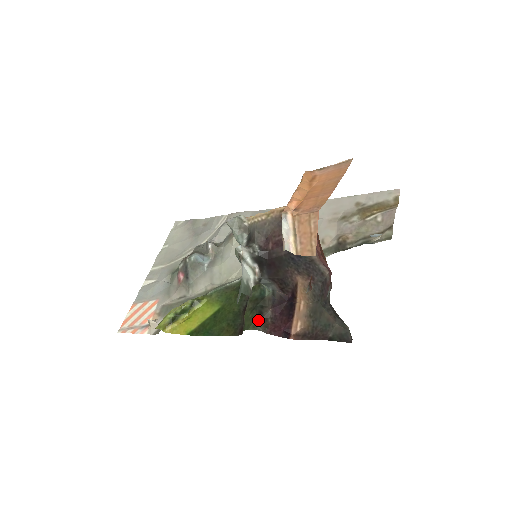
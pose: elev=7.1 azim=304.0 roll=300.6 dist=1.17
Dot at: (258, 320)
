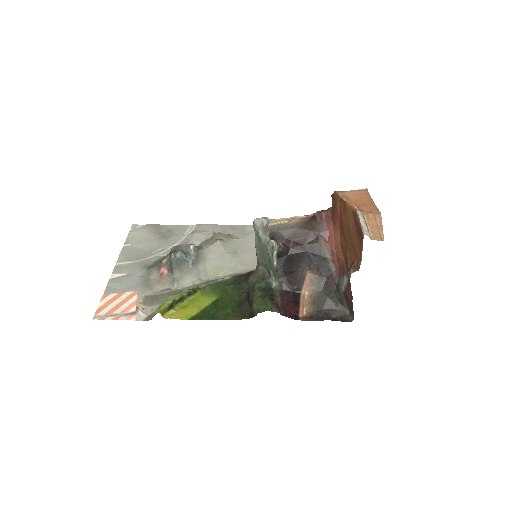
Dot at: (273, 304)
